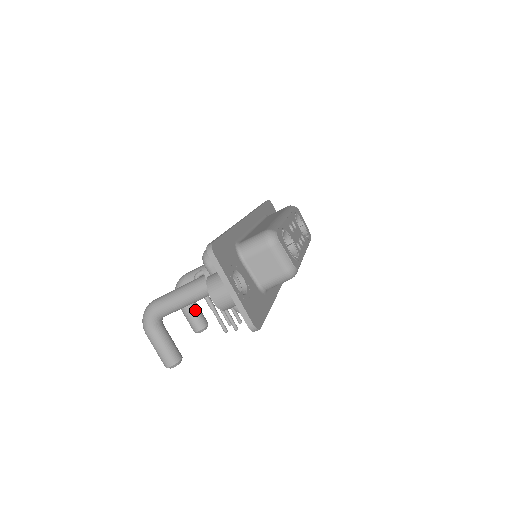
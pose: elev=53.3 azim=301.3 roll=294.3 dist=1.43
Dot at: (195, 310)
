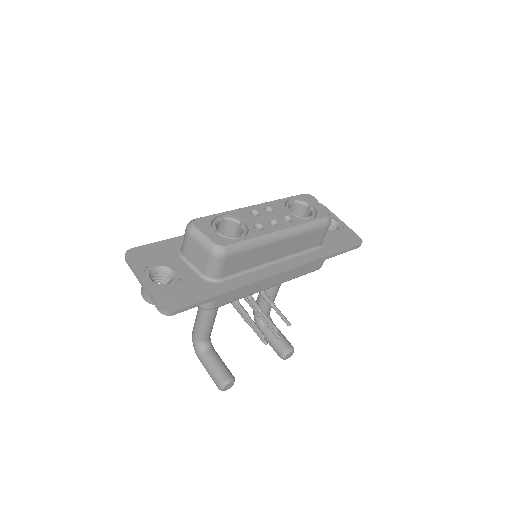
Dot at: (273, 335)
